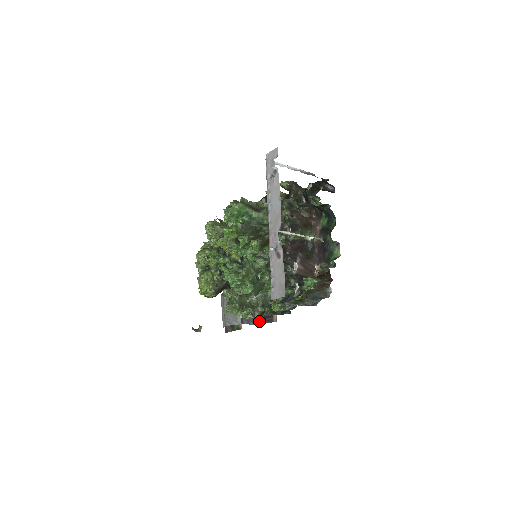
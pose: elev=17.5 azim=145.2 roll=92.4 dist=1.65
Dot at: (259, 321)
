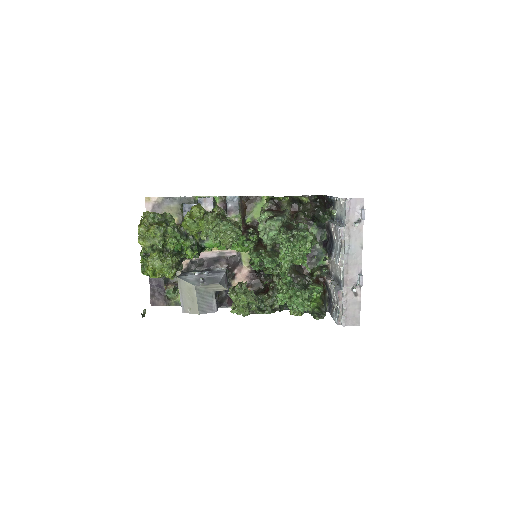
Dot at: (227, 306)
